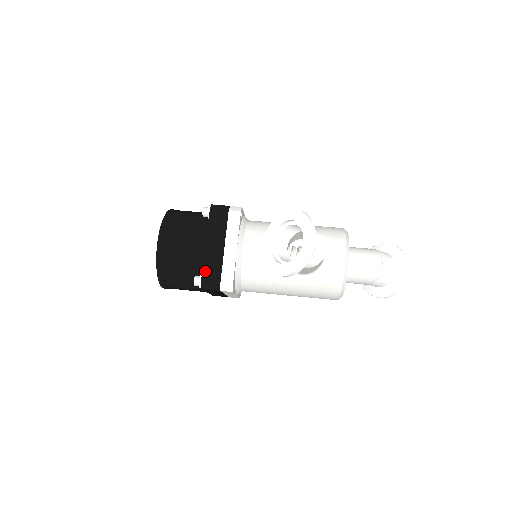
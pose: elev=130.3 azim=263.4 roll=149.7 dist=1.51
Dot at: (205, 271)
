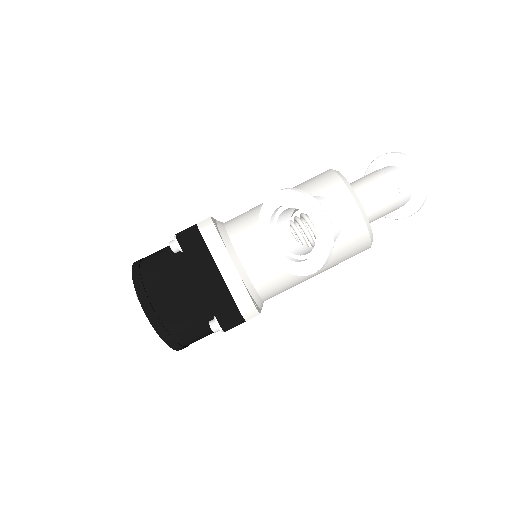
Dot at: (217, 312)
